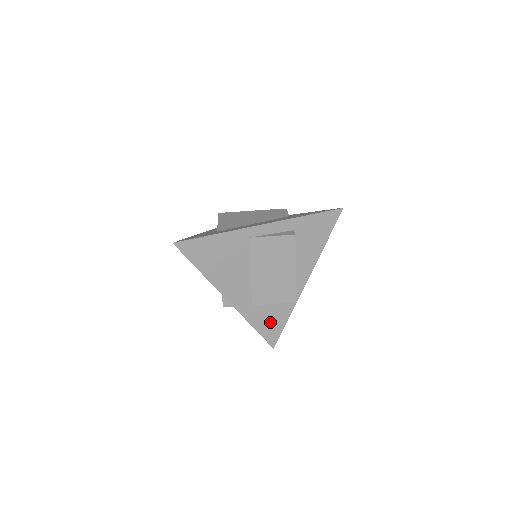
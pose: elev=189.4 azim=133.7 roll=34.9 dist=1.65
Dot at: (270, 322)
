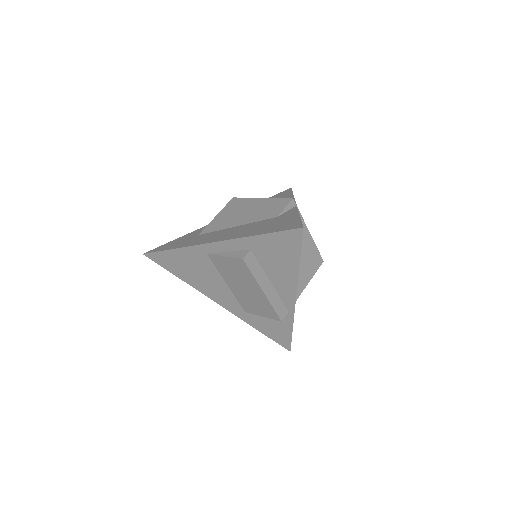
Dot at: (273, 329)
